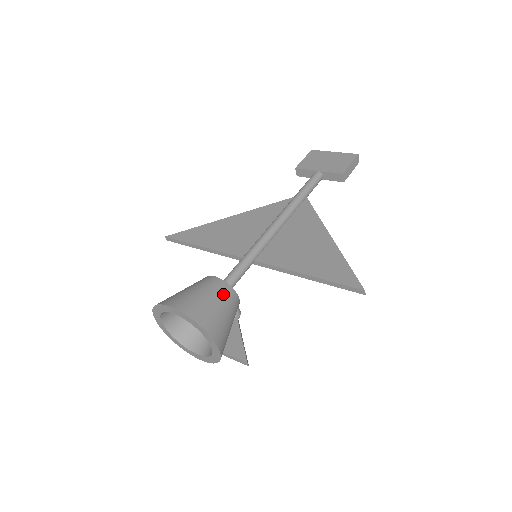
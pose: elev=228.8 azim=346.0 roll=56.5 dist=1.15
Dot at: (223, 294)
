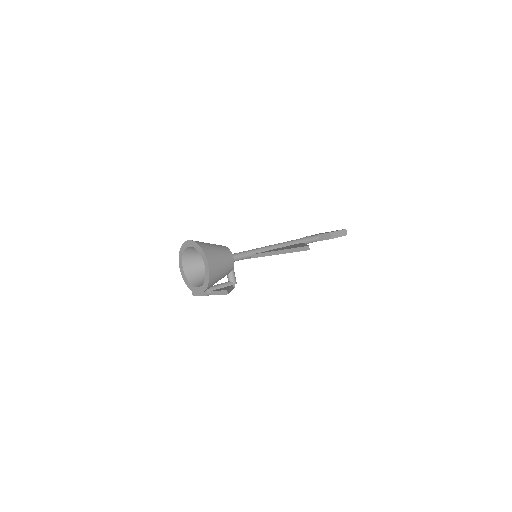
Dot at: (223, 248)
